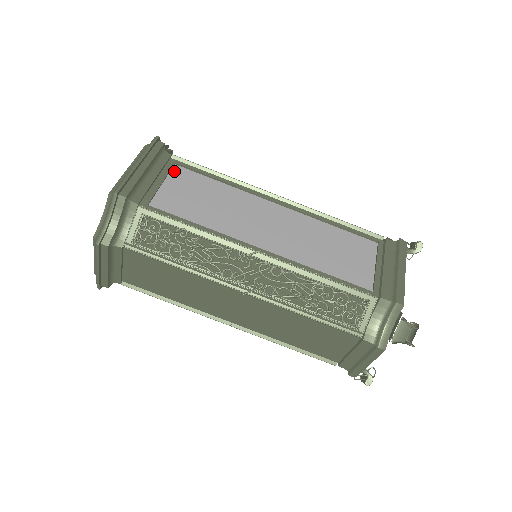
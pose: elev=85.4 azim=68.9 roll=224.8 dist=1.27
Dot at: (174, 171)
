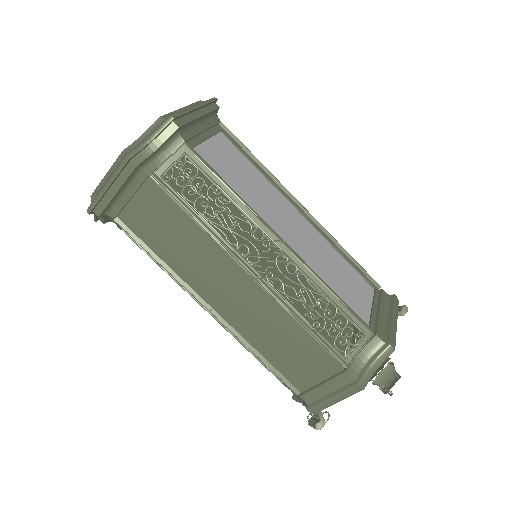
Dot at: (219, 136)
